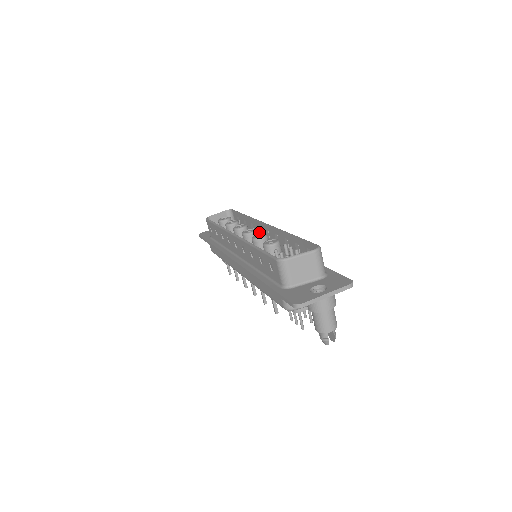
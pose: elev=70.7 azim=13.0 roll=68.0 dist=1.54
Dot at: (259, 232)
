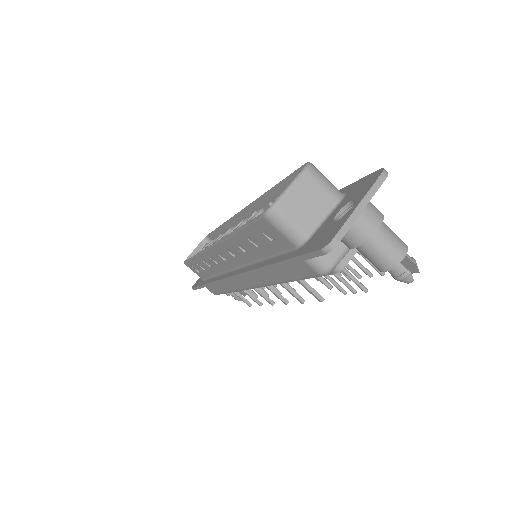
Dot at: occluded
